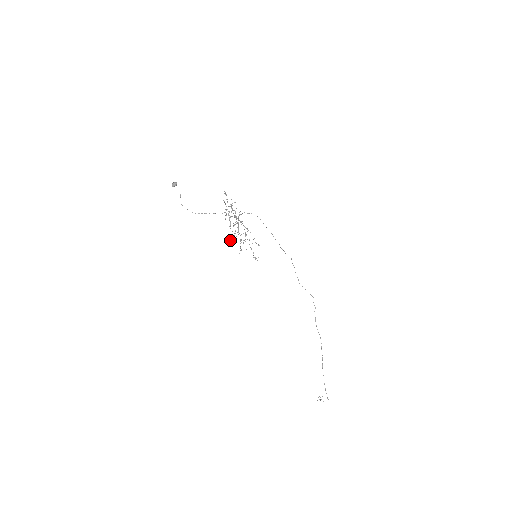
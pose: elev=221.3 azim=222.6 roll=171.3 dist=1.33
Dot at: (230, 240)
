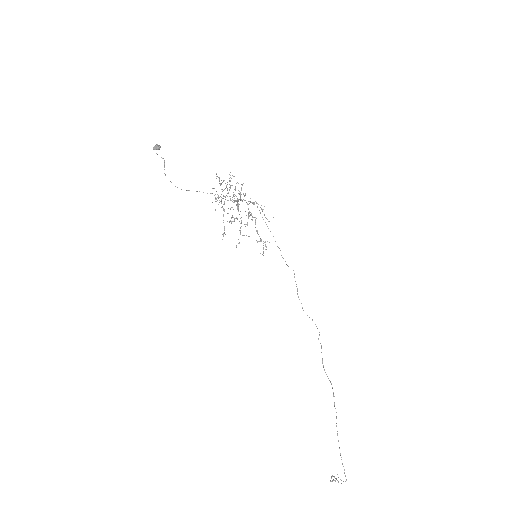
Dot at: (222, 234)
